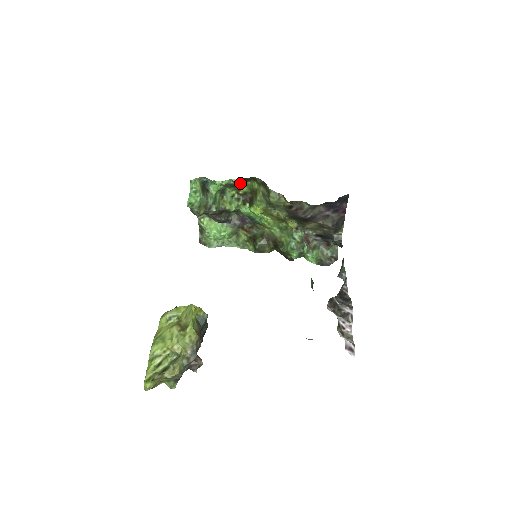
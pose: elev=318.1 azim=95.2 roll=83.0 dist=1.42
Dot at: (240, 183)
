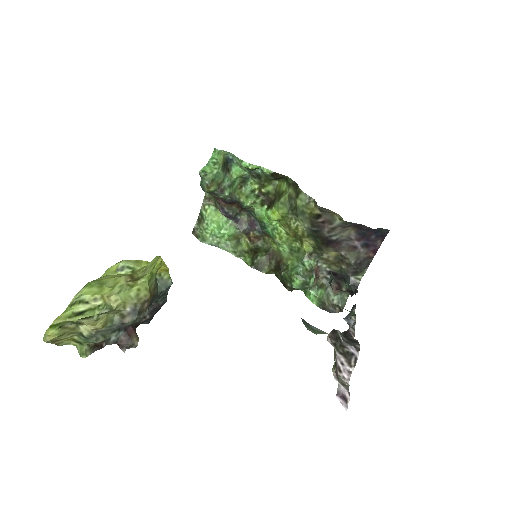
Dot at: (268, 177)
